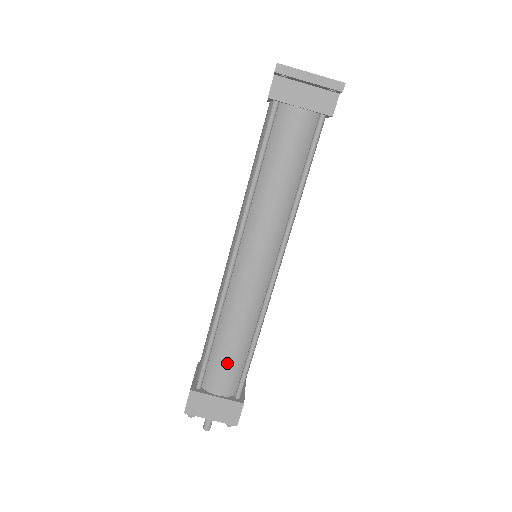
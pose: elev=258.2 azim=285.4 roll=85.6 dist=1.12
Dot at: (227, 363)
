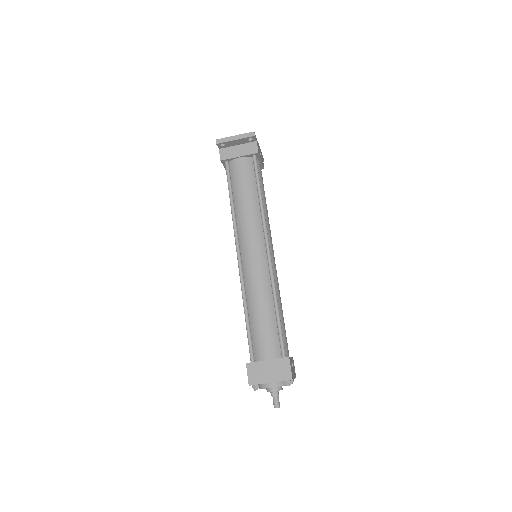
Dot at: (264, 330)
